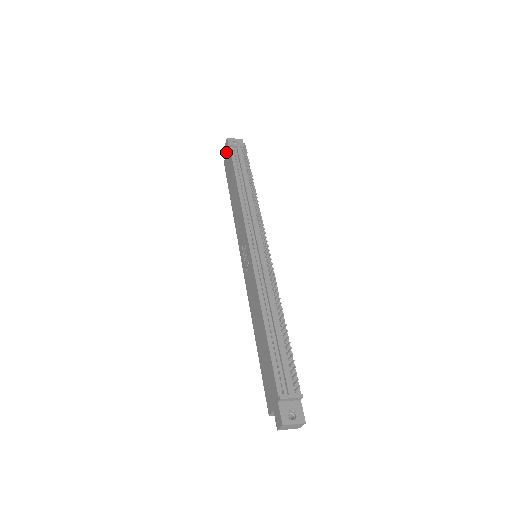
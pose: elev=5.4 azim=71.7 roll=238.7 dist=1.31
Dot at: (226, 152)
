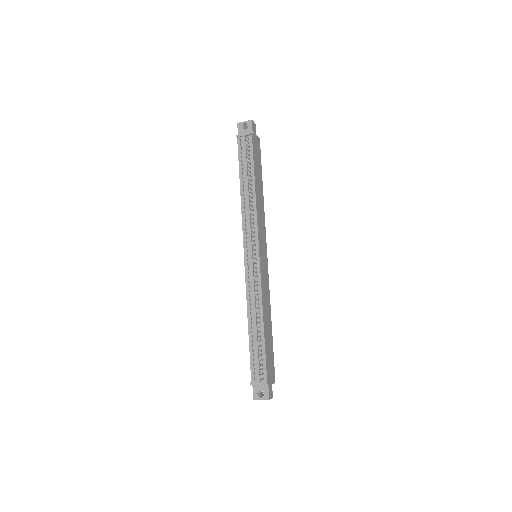
Dot at: occluded
